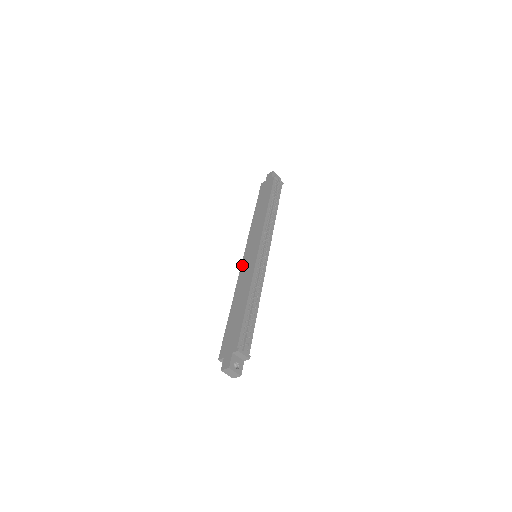
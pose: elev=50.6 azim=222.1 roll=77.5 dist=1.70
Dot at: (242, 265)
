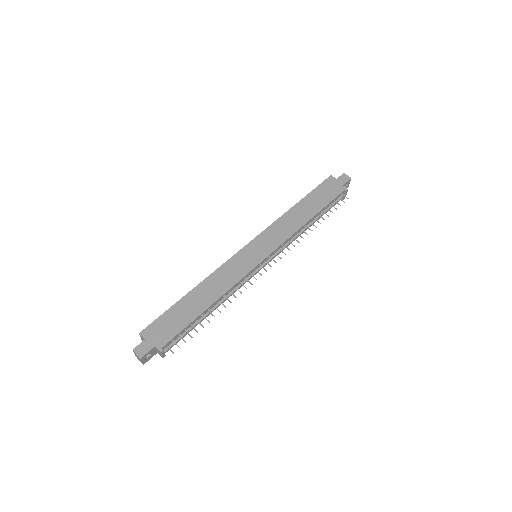
Dot at: (238, 254)
